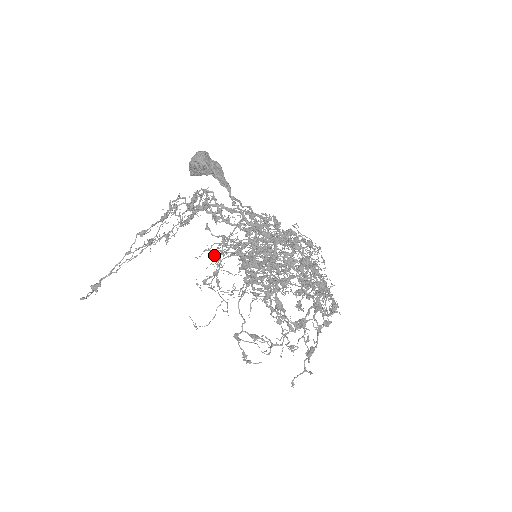
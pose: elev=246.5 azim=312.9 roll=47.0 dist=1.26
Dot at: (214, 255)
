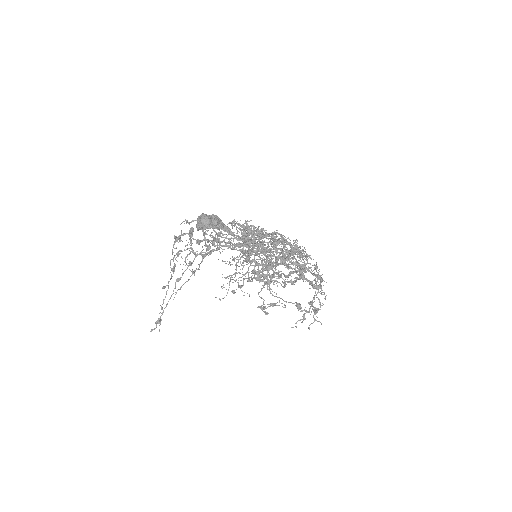
Dot at: occluded
